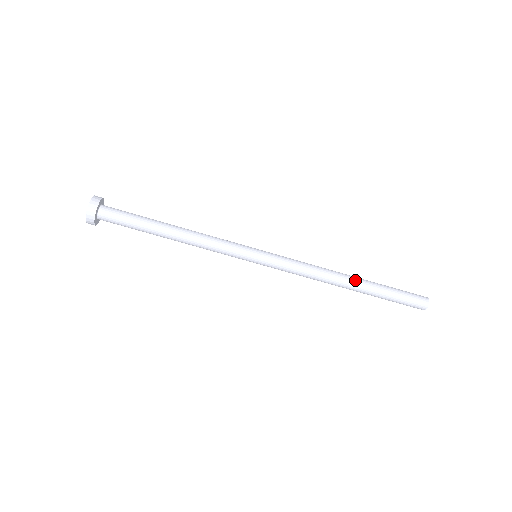
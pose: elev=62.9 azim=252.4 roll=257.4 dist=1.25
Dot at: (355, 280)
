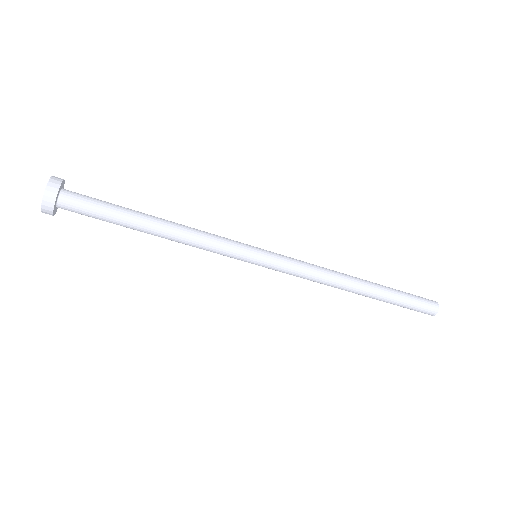
Dot at: (362, 293)
